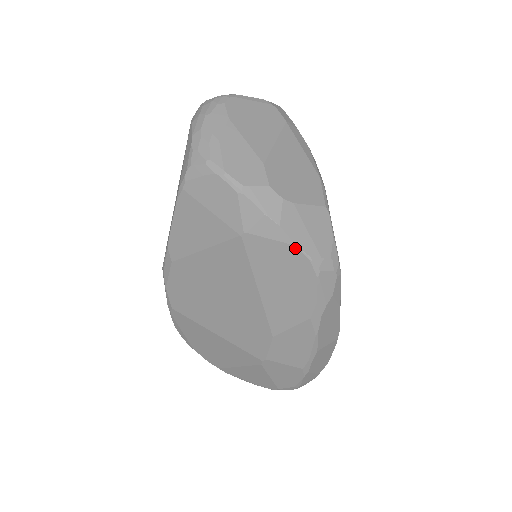
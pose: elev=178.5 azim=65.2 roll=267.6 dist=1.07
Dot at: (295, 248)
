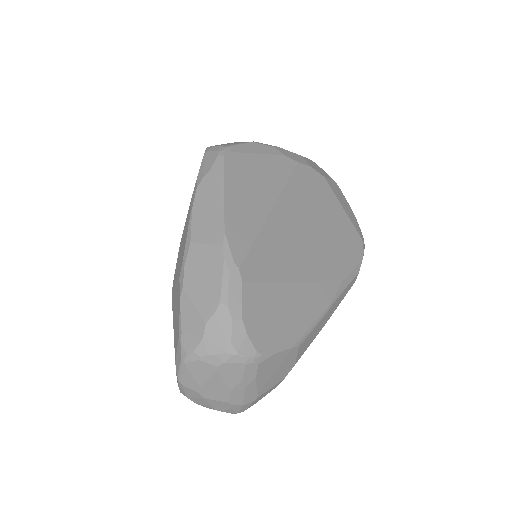
Dot at: occluded
